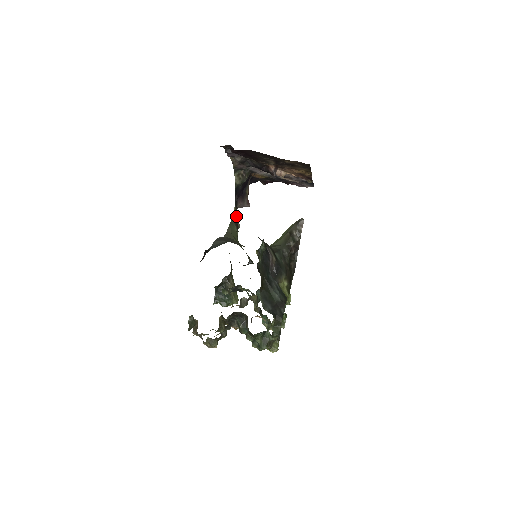
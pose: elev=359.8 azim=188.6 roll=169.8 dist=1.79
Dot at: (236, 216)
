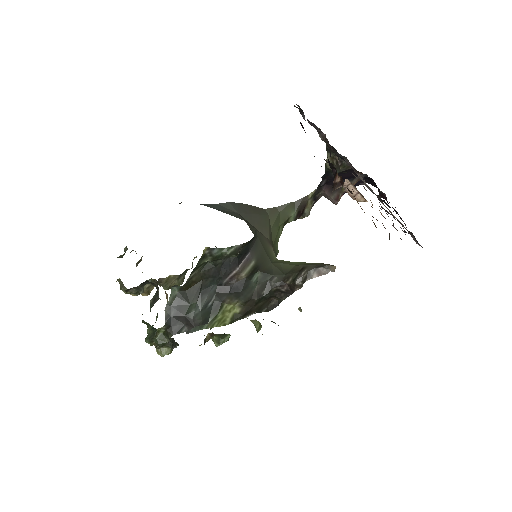
Dot at: (310, 201)
